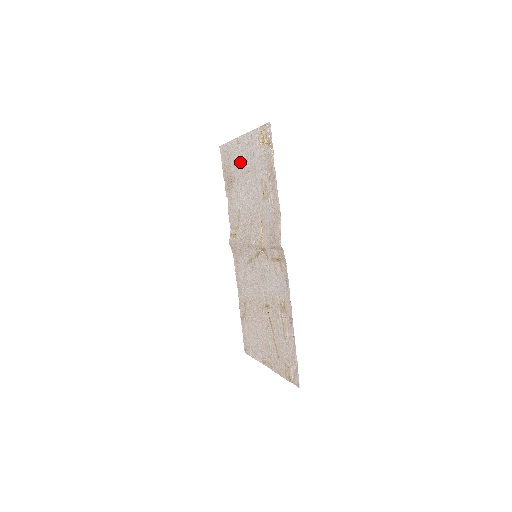
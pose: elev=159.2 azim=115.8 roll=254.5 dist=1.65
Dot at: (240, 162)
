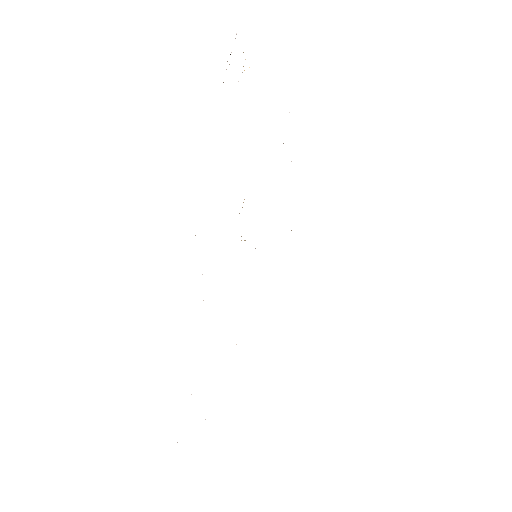
Dot at: occluded
